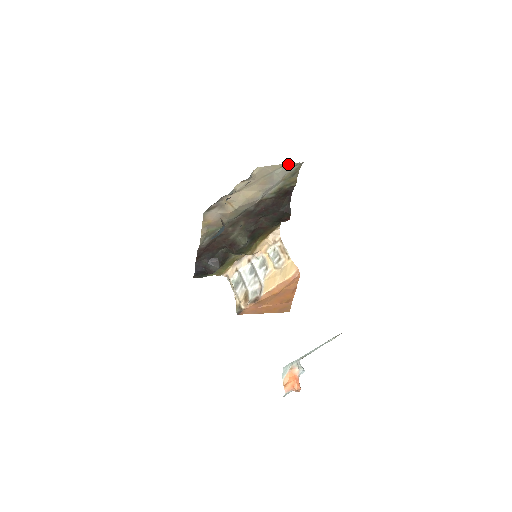
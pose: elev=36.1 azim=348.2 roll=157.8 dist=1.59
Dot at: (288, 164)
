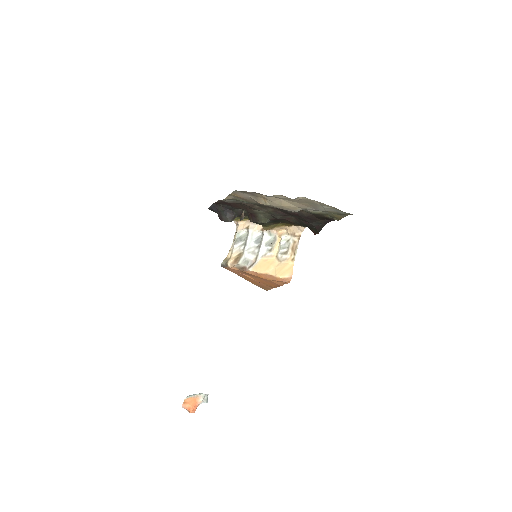
Dot at: occluded
